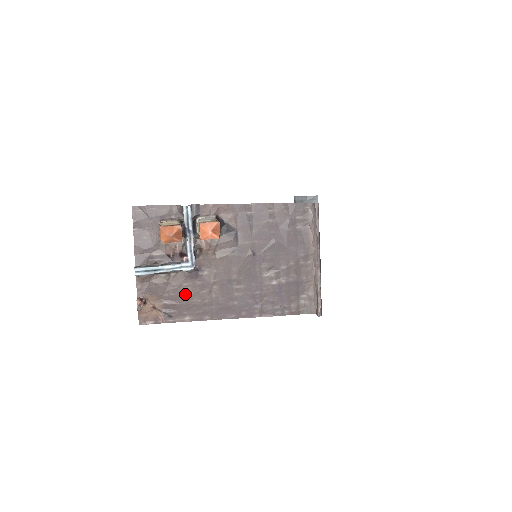
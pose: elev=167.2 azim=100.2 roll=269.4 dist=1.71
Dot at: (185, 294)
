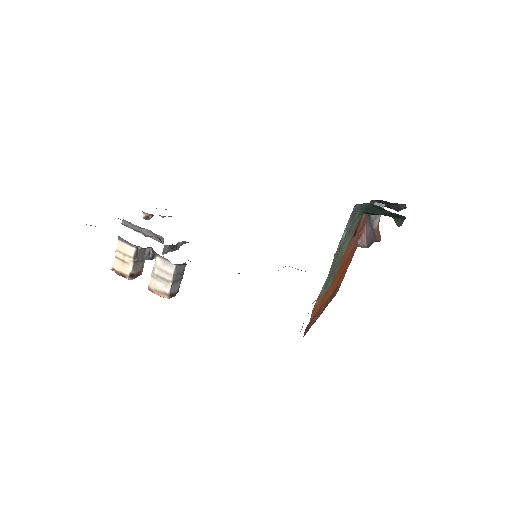
Dot at: occluded
